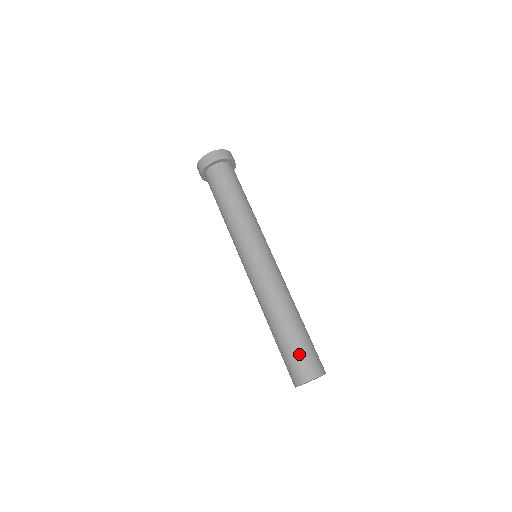
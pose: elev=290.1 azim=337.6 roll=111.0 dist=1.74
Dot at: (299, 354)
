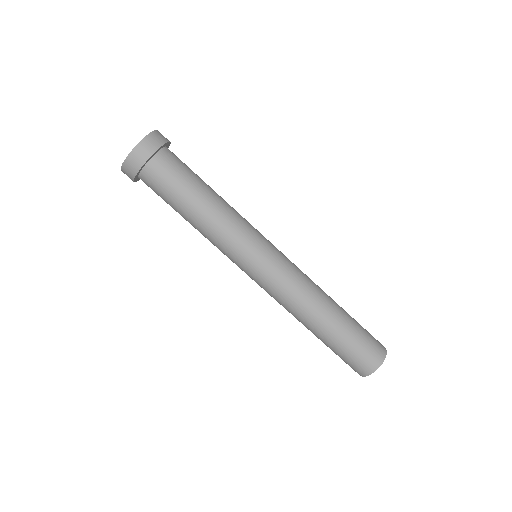
Dot at: (364, 338)
